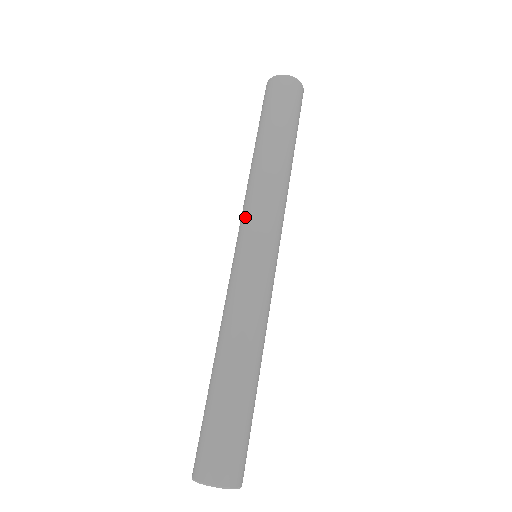
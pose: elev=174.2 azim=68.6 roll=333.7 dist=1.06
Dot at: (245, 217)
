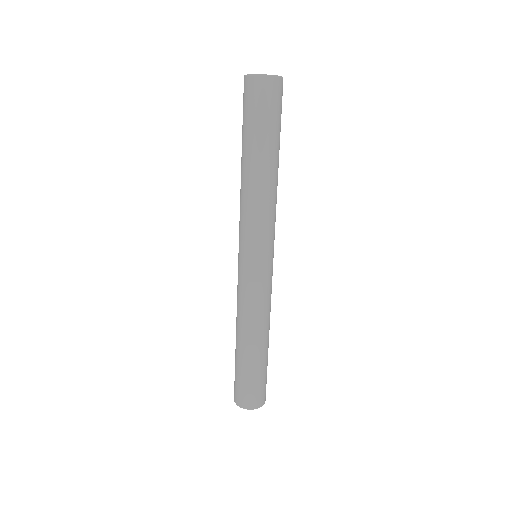
Dot at: (257, 234)
